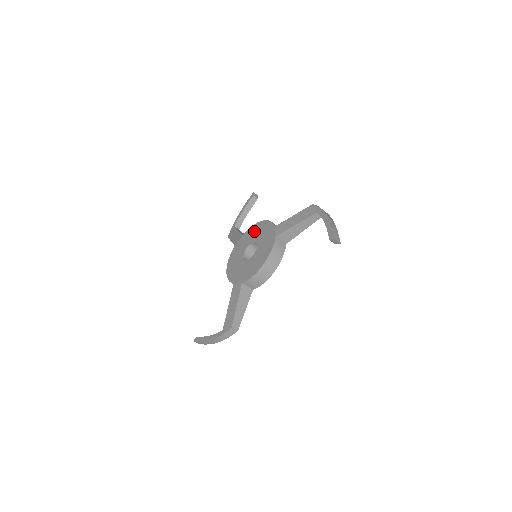
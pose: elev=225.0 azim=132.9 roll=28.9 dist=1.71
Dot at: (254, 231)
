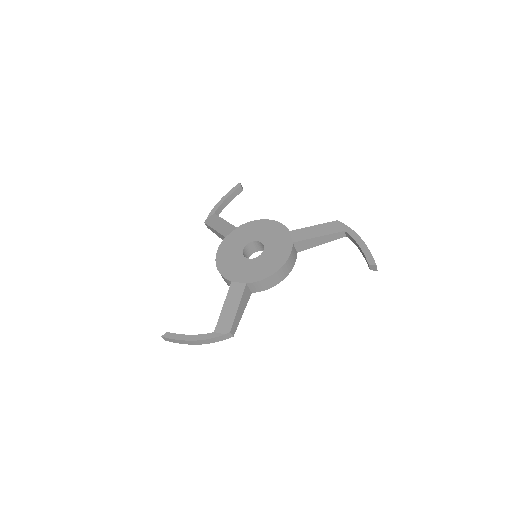
Dot at: (256, 228)
